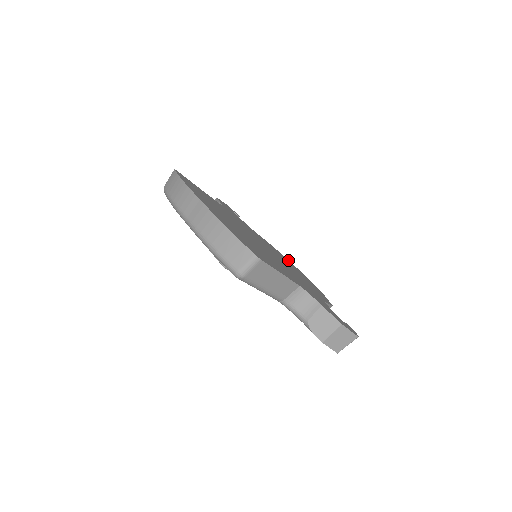
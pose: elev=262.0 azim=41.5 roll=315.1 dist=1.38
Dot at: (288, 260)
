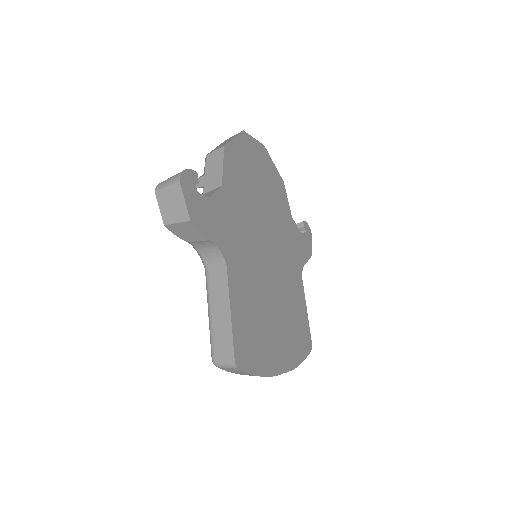
Dot at: (236, 139)
